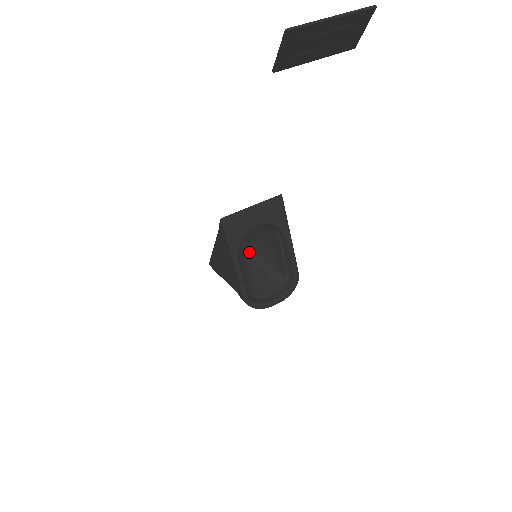
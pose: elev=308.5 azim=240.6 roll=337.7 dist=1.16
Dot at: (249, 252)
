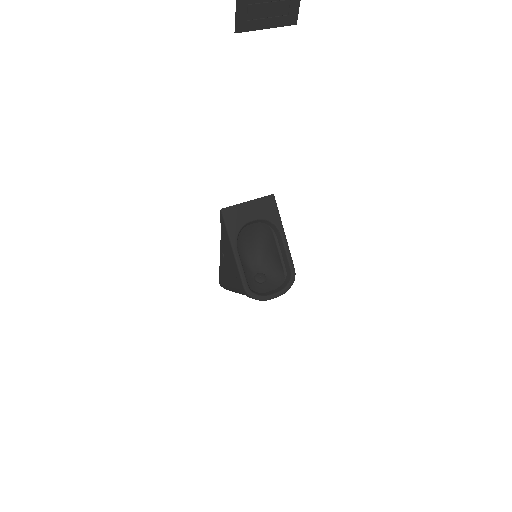
Dot at: (251, 257)
